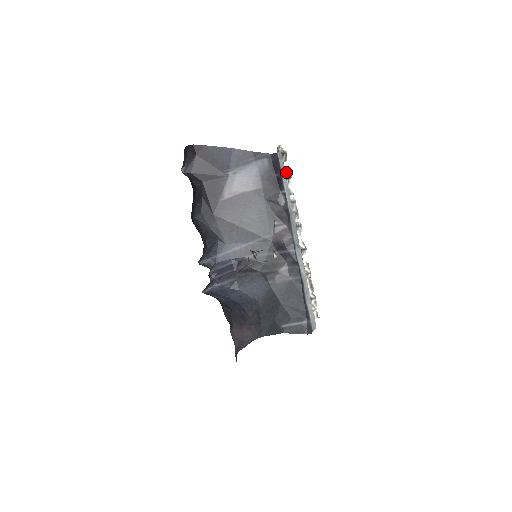
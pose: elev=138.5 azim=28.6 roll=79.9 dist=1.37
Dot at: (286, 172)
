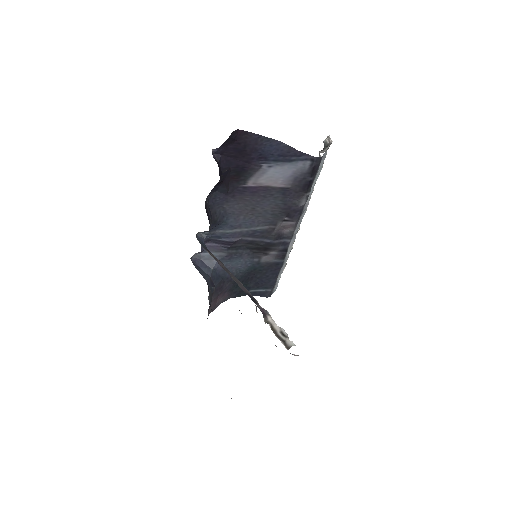
Dot at: occluded
